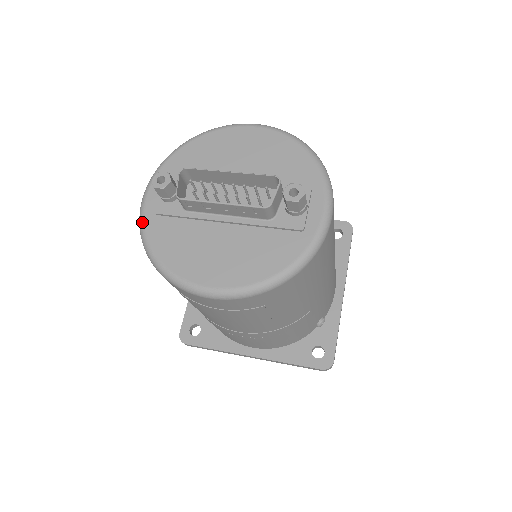
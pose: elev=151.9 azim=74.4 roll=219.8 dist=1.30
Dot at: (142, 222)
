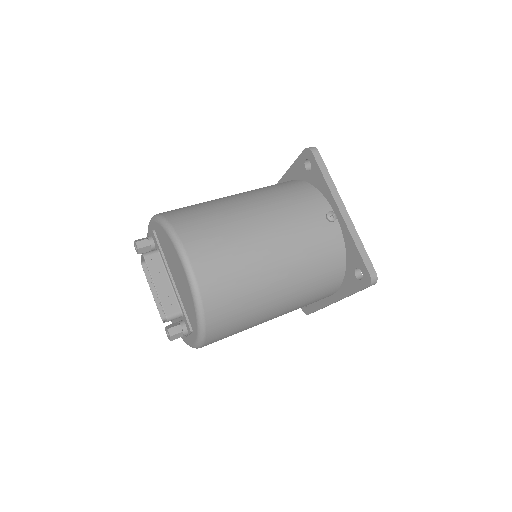
Dot at: occluded
